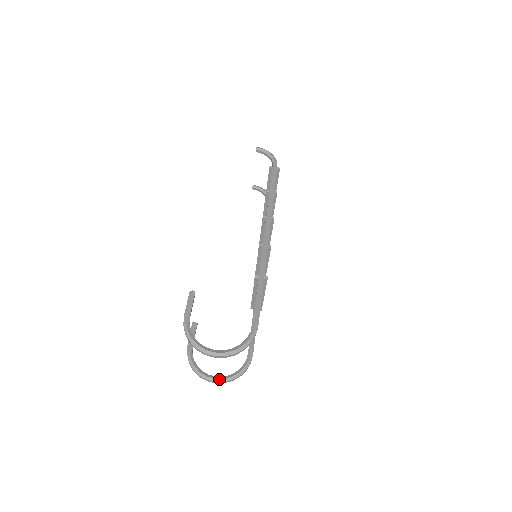
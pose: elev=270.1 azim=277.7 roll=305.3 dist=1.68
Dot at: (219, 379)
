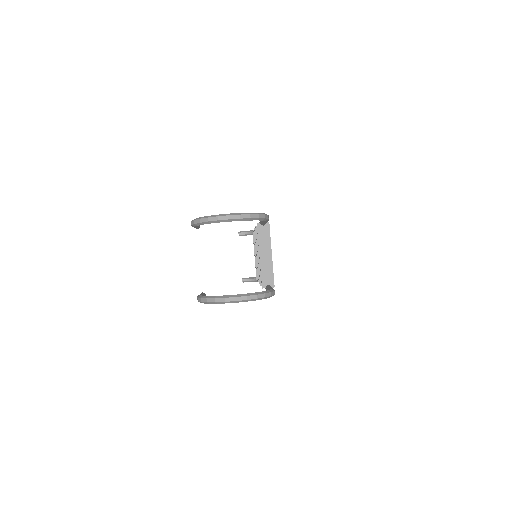
Dot at: (240, 294)
